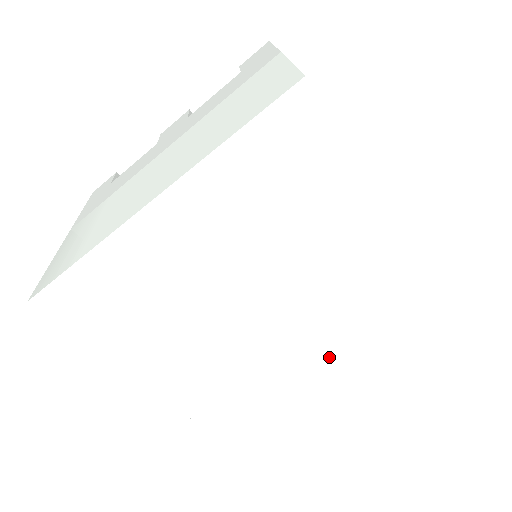
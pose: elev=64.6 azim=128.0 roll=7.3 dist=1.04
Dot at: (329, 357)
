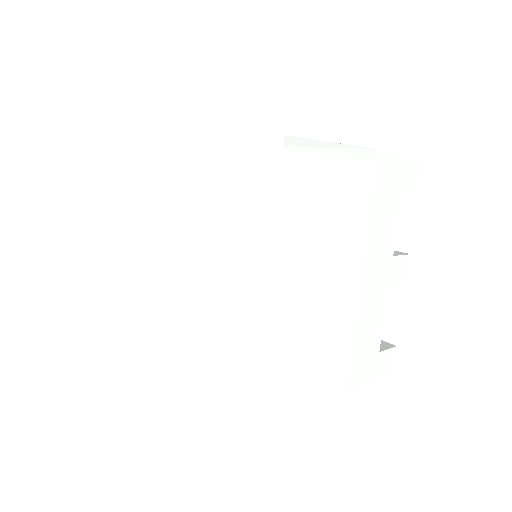
Dot at: (234, 264)
